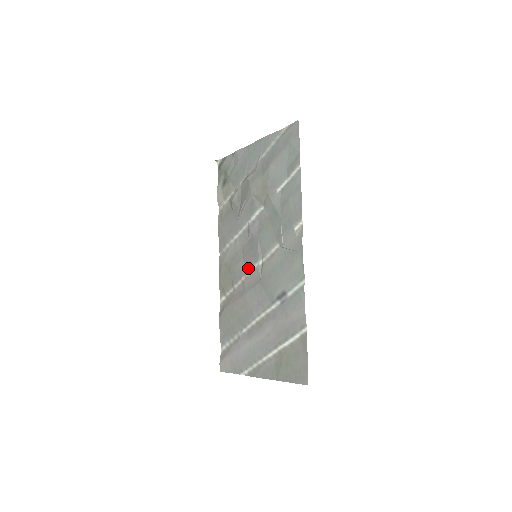
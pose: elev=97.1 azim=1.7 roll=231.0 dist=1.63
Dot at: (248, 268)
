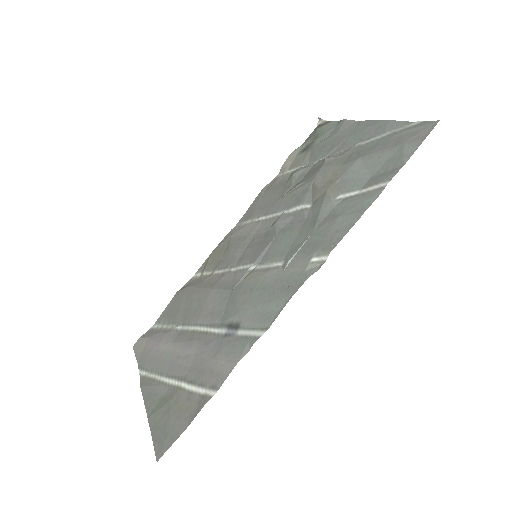
Dot at: (239, 263)
